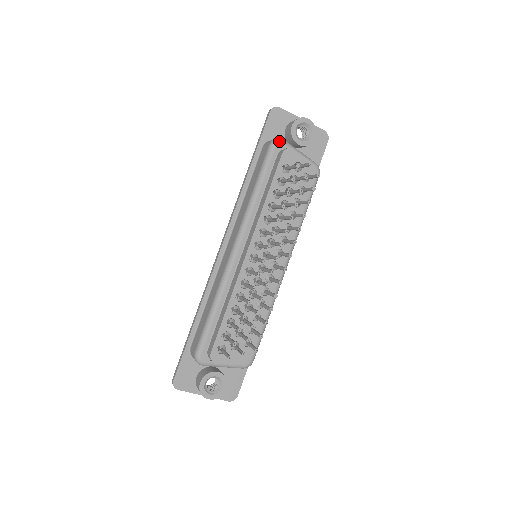
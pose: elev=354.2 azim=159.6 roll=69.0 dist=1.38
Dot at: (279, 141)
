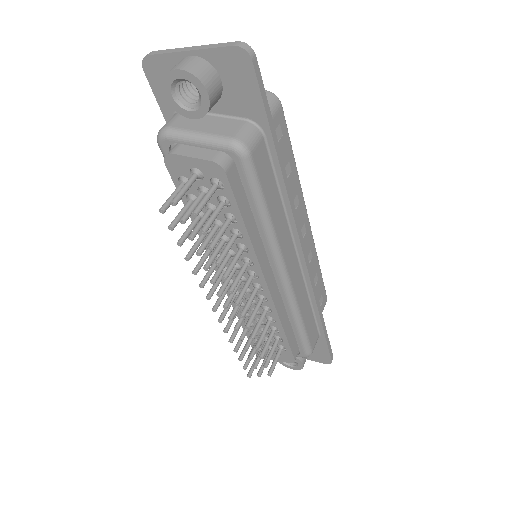
Dot at: (160, 138)
